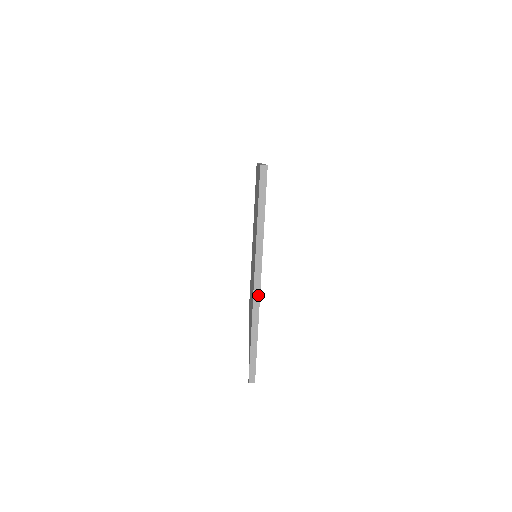
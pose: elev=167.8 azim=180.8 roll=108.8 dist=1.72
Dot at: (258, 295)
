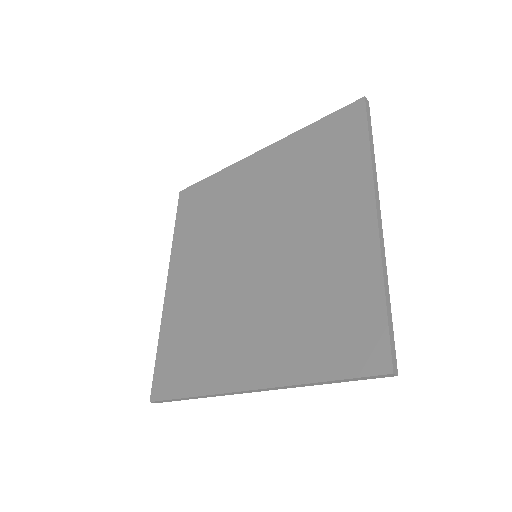
Dot at: (382, 234)
